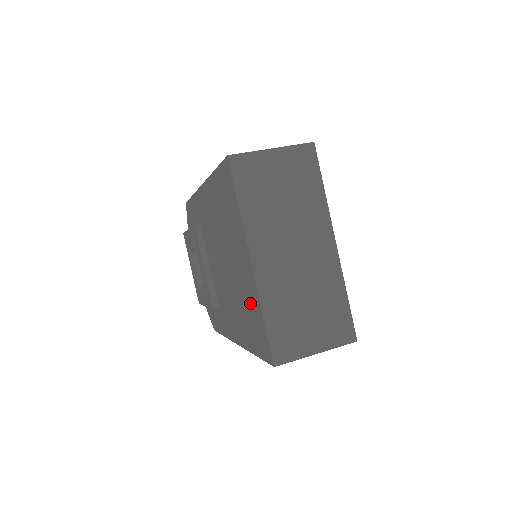
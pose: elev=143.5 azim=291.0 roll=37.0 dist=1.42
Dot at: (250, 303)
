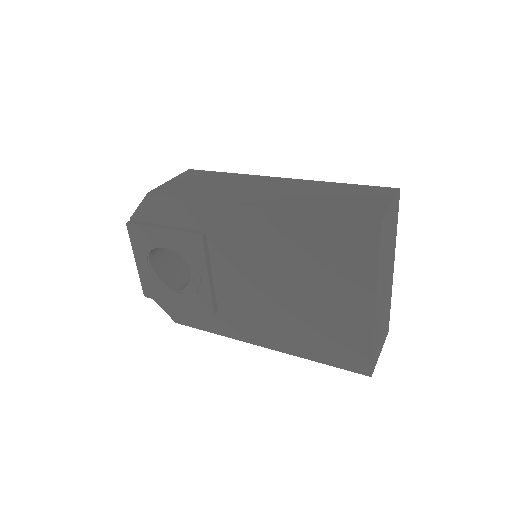
Dot at: (343, 331)
